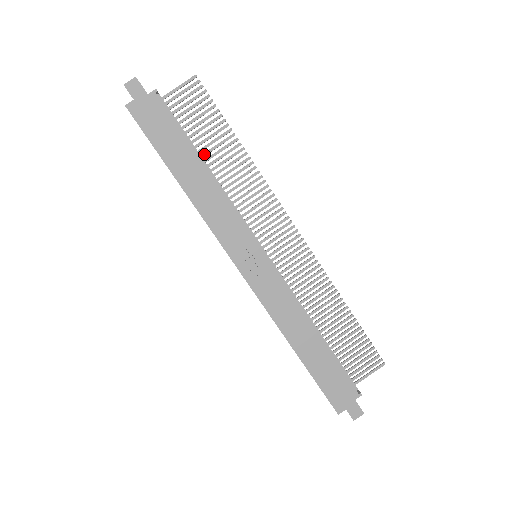
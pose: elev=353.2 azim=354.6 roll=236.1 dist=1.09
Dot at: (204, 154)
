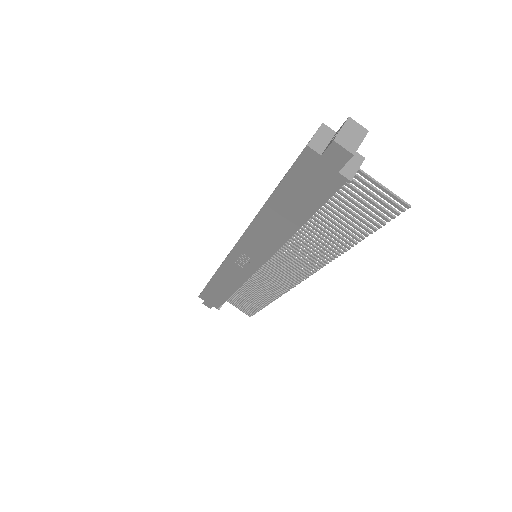
Dot at: (317, 216)
